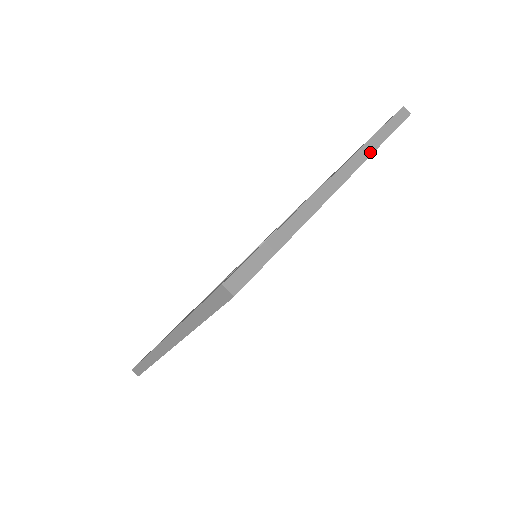
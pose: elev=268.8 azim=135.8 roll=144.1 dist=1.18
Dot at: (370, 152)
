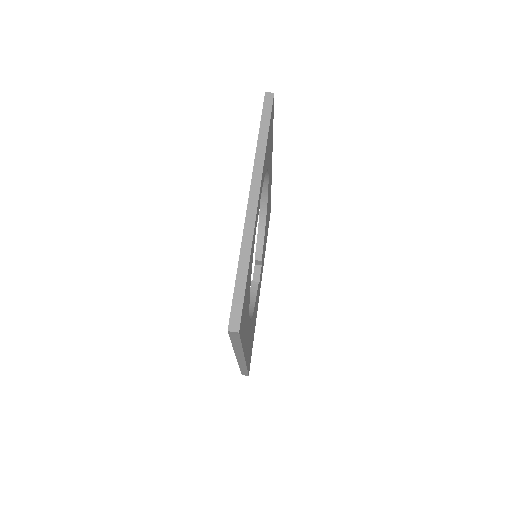
Dot at: (263, 156)
